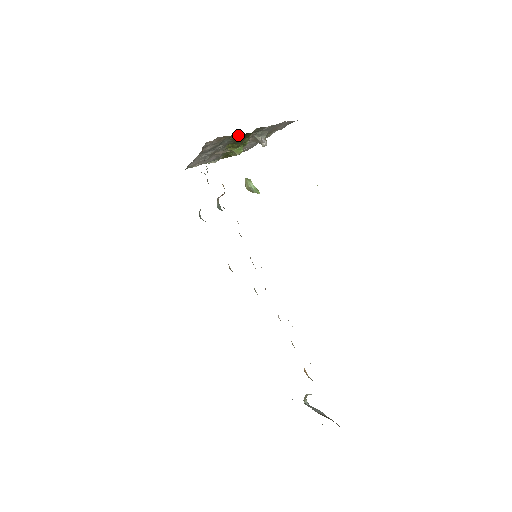
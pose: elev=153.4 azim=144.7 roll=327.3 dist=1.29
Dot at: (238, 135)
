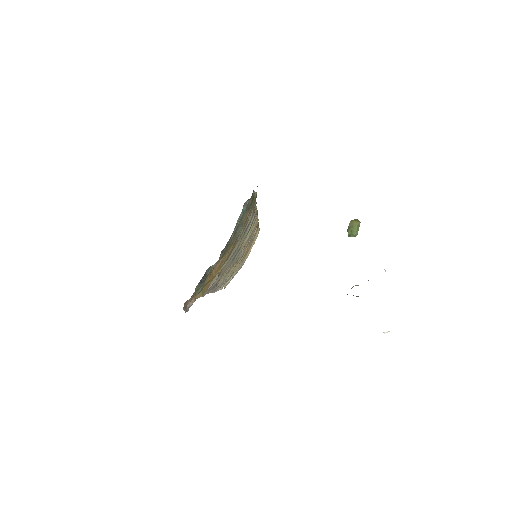
Dot at: occluded
